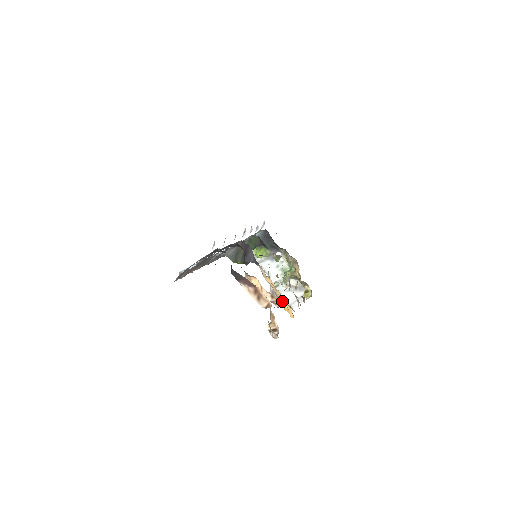
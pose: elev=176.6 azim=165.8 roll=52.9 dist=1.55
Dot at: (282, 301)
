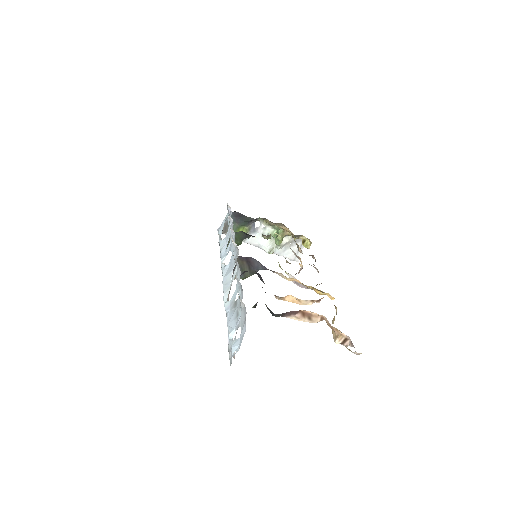
Dot at: (315, 290)
